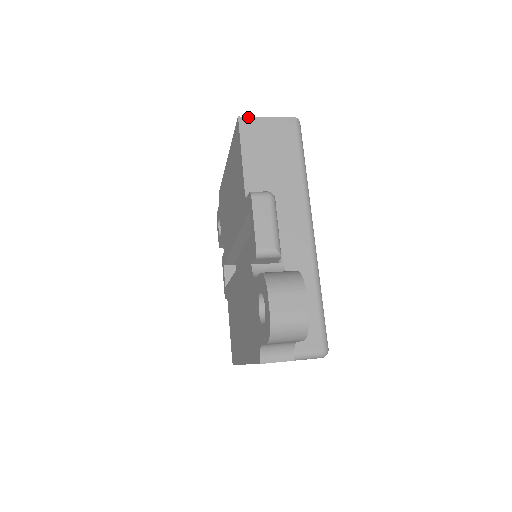
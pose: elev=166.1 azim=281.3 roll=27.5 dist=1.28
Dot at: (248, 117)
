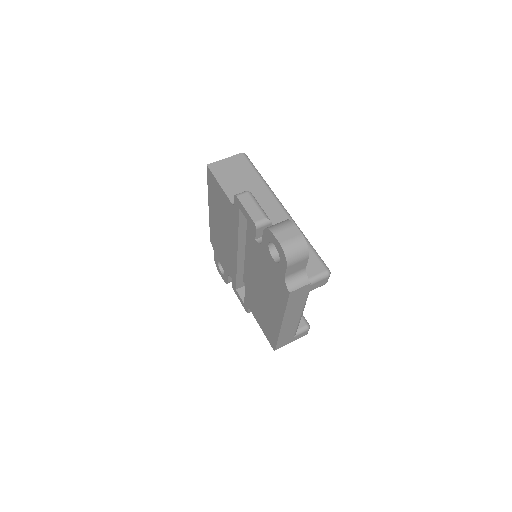
Dot at: (213, 163)
